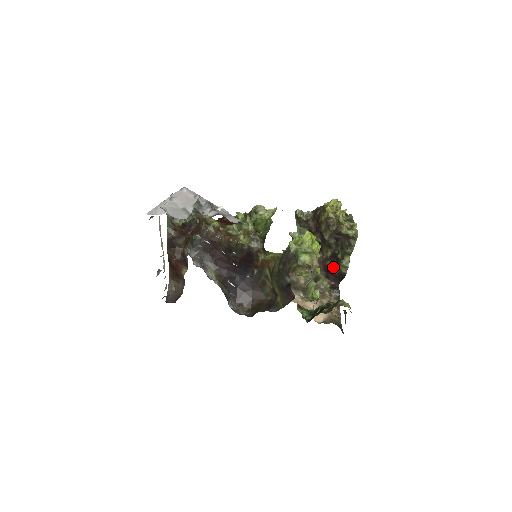
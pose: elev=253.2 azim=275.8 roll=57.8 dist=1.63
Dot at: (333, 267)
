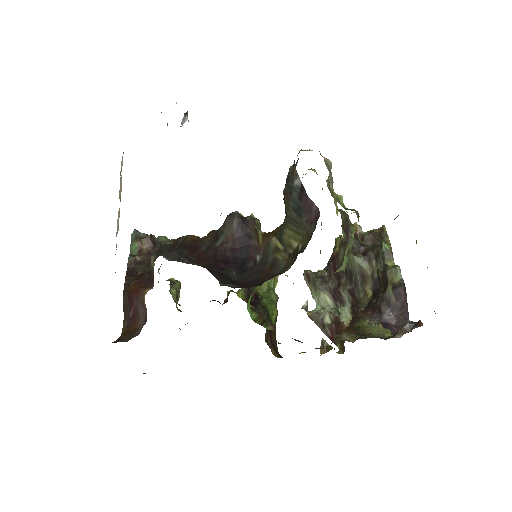
Dot at: (382, 294)
